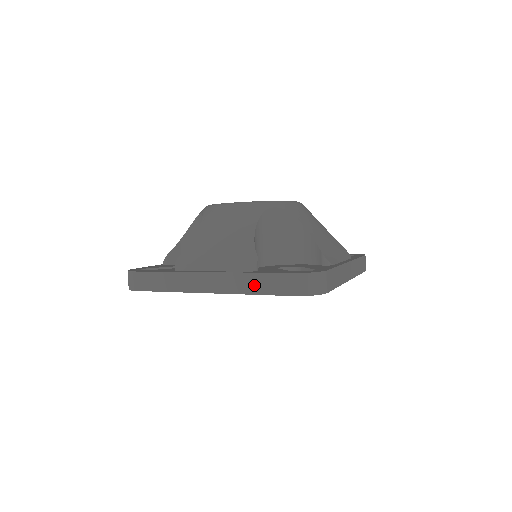
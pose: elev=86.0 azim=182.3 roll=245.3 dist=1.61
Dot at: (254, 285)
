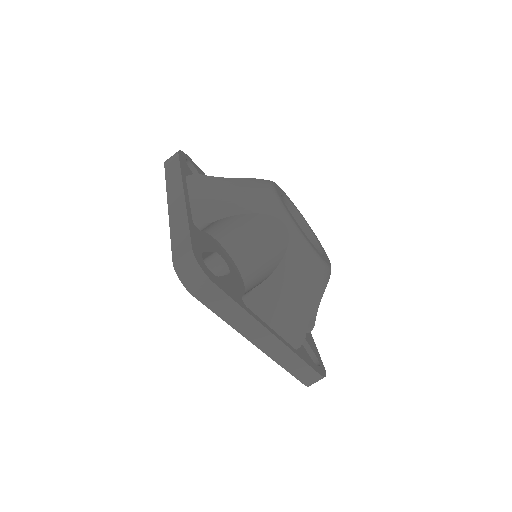
Dot at: (292, 364)
